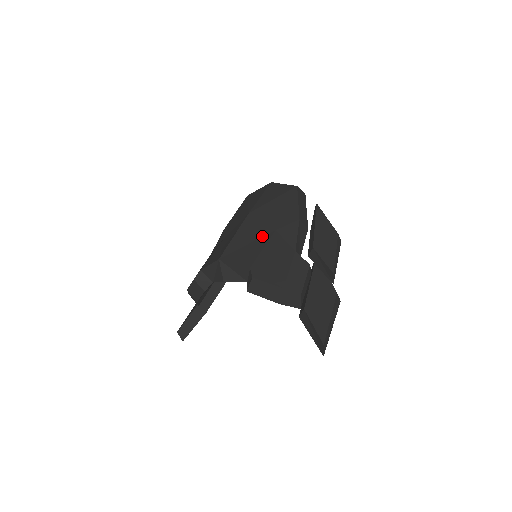
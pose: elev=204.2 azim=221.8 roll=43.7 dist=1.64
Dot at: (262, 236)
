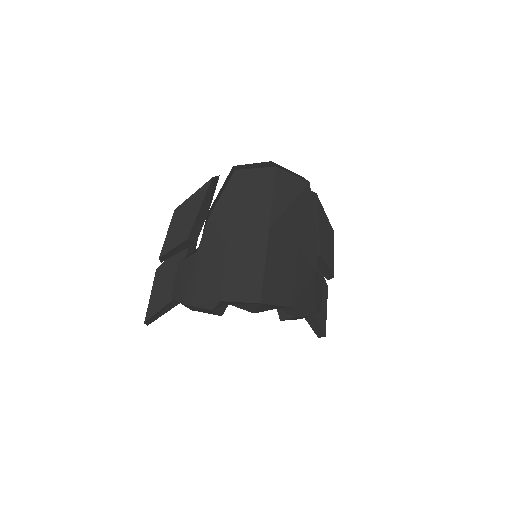
Dot at: (290, 261)
